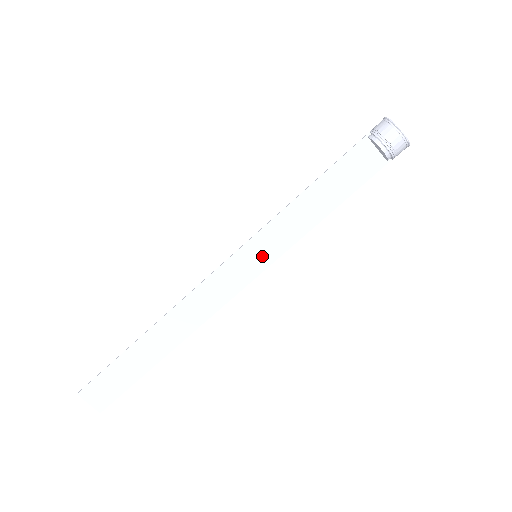
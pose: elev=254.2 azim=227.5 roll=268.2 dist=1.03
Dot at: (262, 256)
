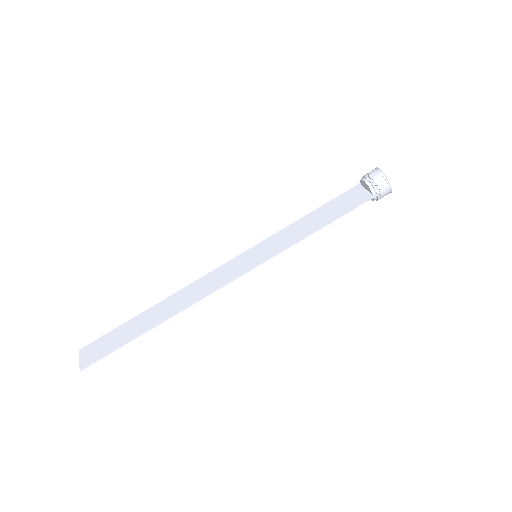
Dot at: (260, 256)
